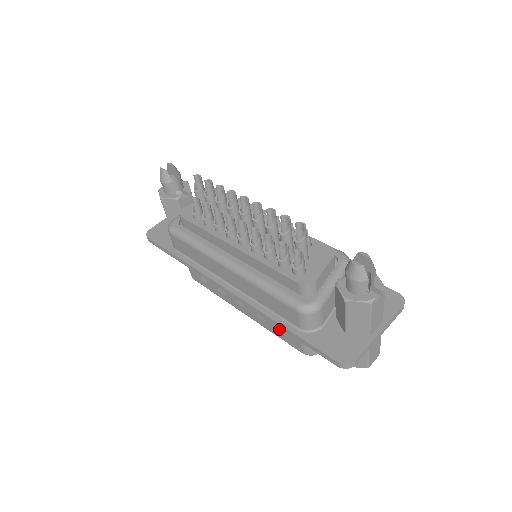
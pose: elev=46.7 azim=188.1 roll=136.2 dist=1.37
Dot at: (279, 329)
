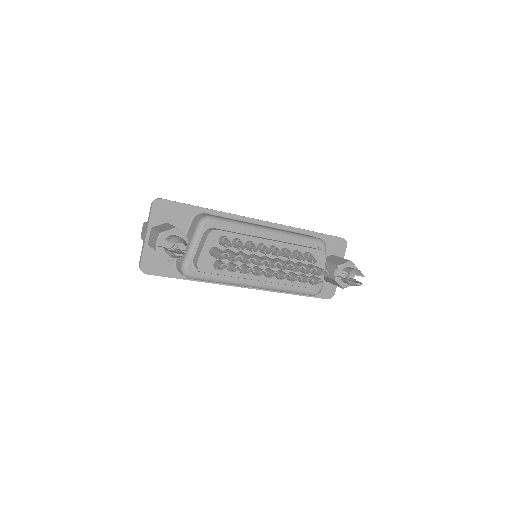
Dot at: occluded
